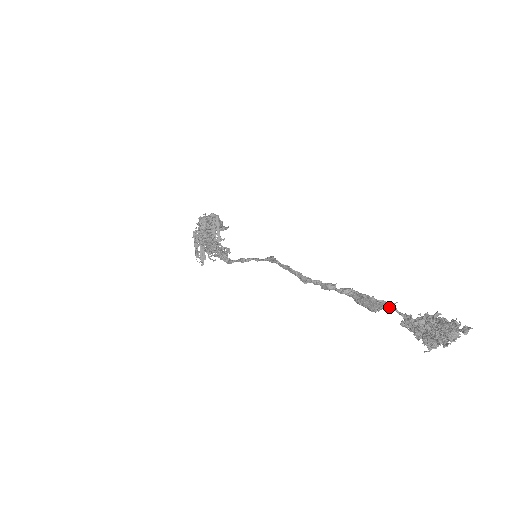
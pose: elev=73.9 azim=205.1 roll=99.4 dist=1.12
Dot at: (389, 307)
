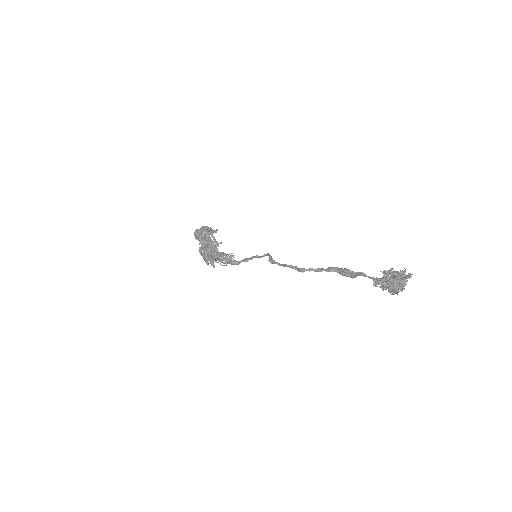
Dot at: (362, 275)
